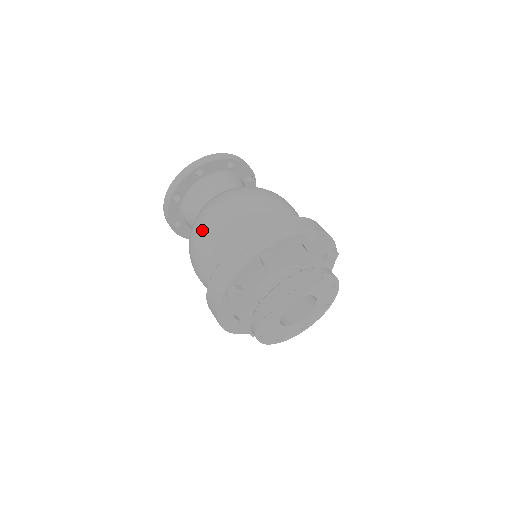
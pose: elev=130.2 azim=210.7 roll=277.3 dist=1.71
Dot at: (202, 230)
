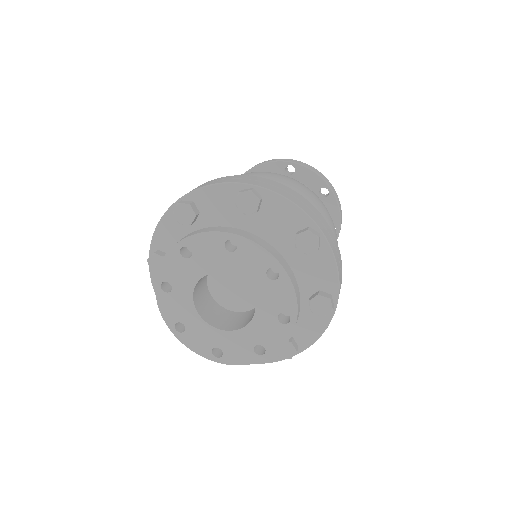
Dot at: occluded
